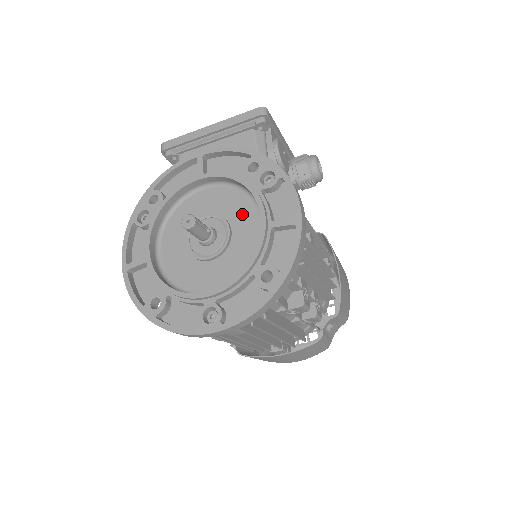
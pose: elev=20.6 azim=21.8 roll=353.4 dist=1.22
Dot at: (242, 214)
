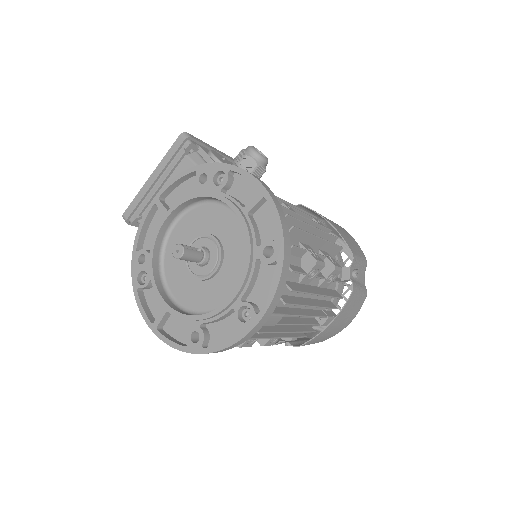
Dot at: (218, 220)
